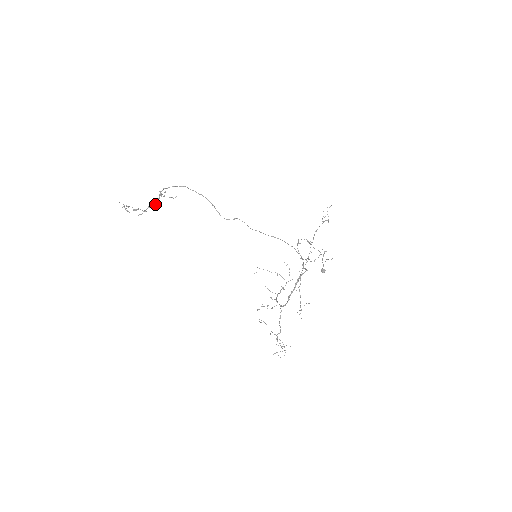
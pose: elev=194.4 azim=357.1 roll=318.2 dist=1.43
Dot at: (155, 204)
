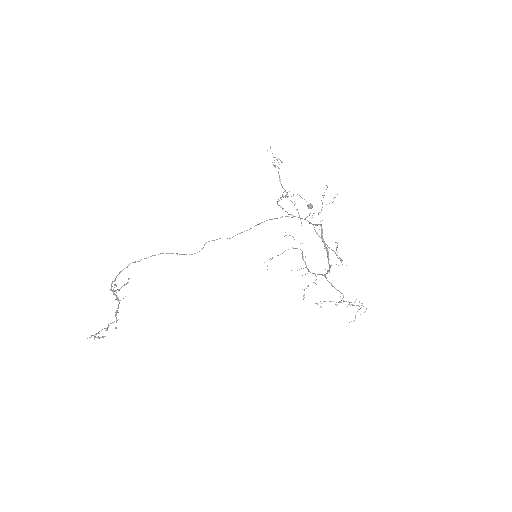
Dot at: (118, 305)
